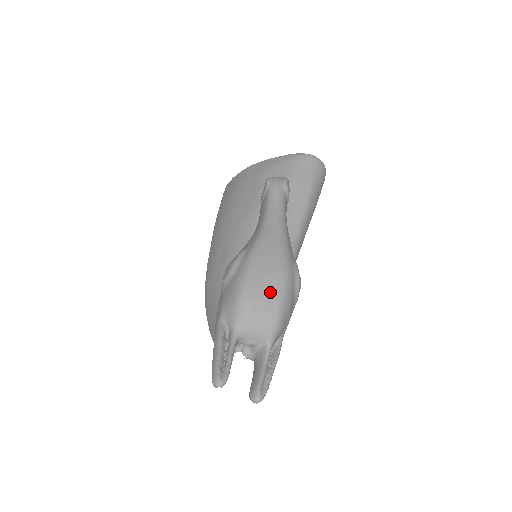
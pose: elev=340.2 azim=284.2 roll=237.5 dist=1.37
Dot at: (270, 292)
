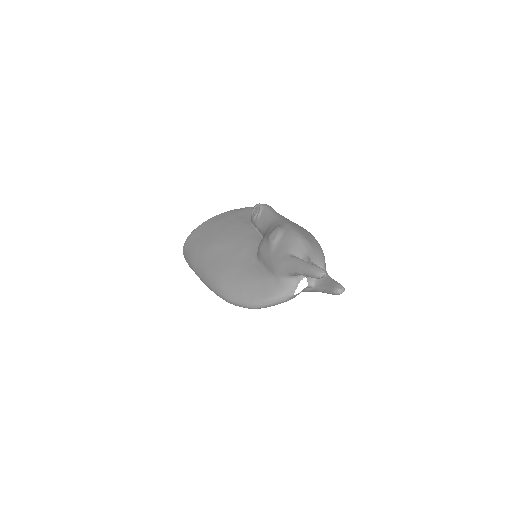
Dot at: (313, 240)
